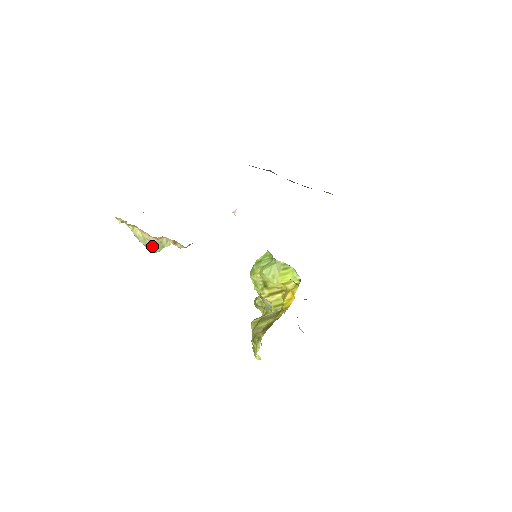
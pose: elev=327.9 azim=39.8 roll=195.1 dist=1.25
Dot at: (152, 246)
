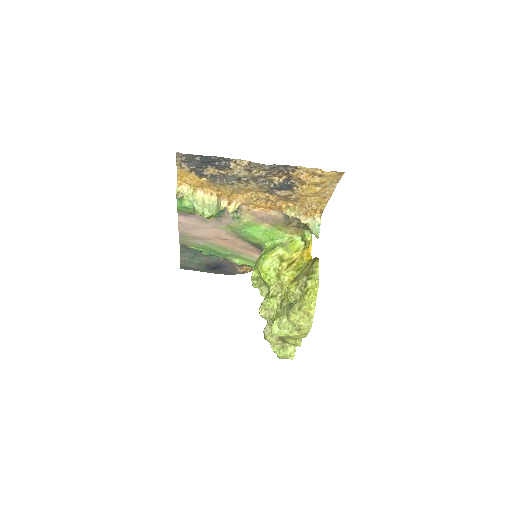
Dot at: (211, 207)
